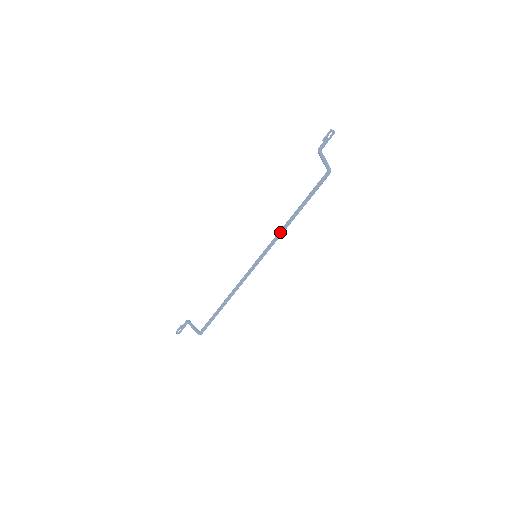
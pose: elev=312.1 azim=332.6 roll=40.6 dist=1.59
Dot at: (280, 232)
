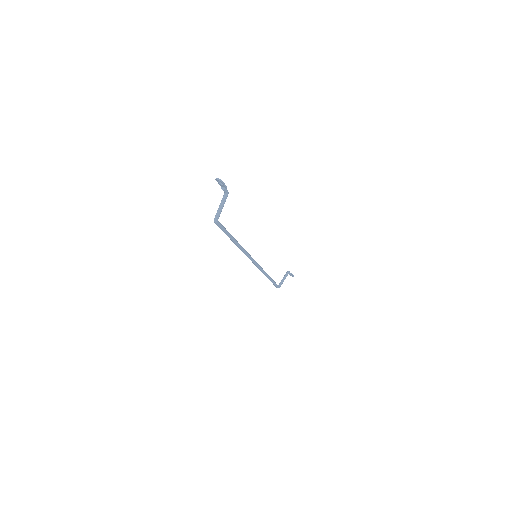
Dot at: occluded
